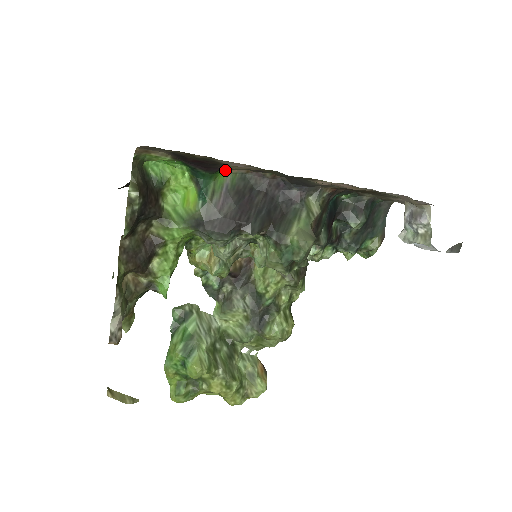
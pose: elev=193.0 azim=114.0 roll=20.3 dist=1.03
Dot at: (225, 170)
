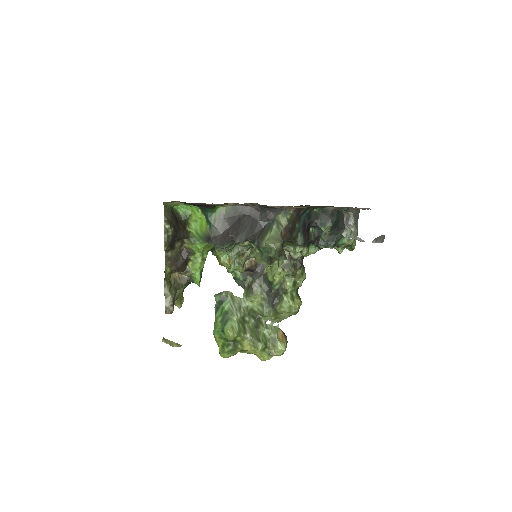
Dot at: occluded
